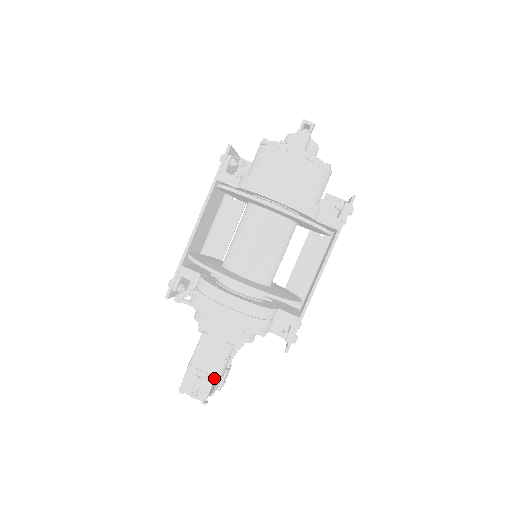
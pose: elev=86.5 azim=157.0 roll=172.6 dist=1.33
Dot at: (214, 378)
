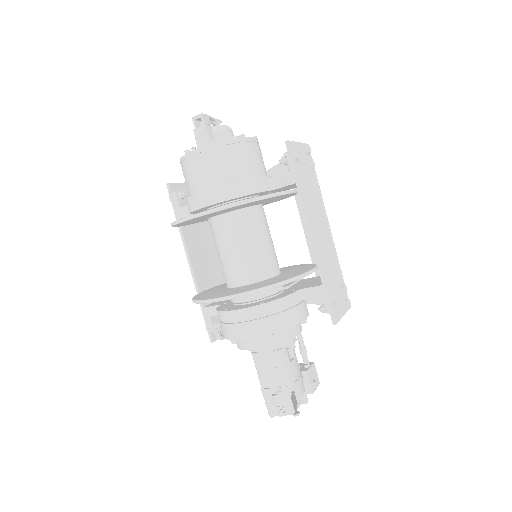
Dot at: (287, 388)
